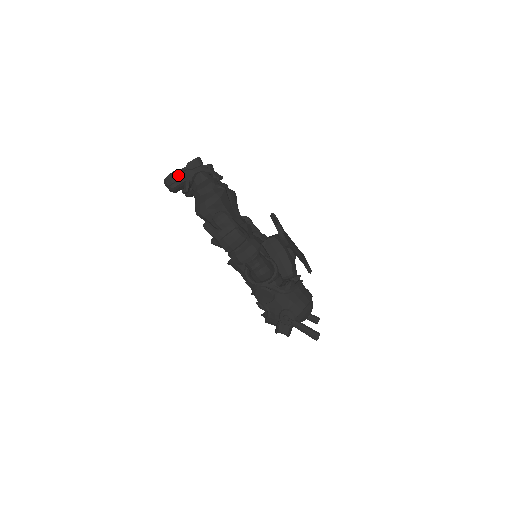
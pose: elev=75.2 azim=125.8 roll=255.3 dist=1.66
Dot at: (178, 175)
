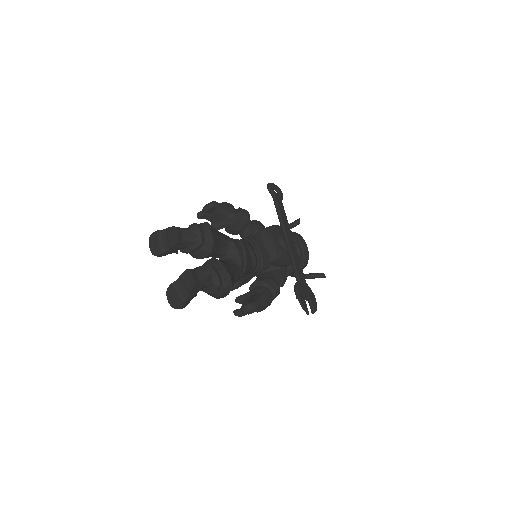
Dot at: (187, 303)
